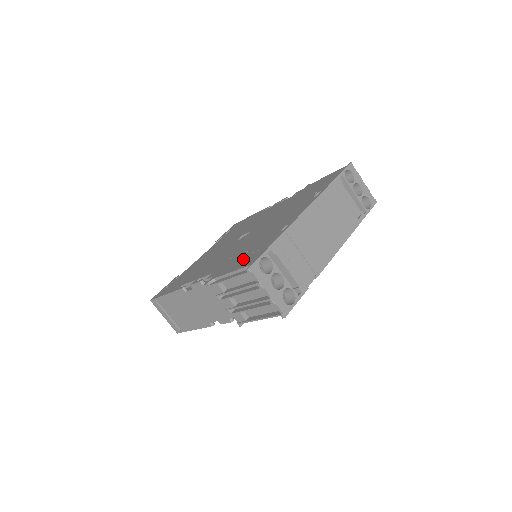
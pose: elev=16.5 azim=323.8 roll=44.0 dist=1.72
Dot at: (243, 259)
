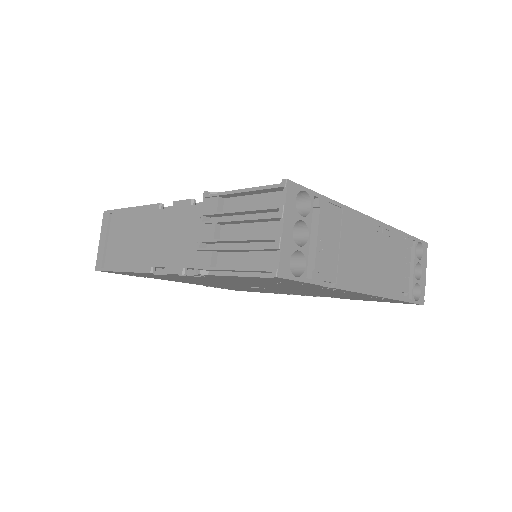
Dot at: occluded
